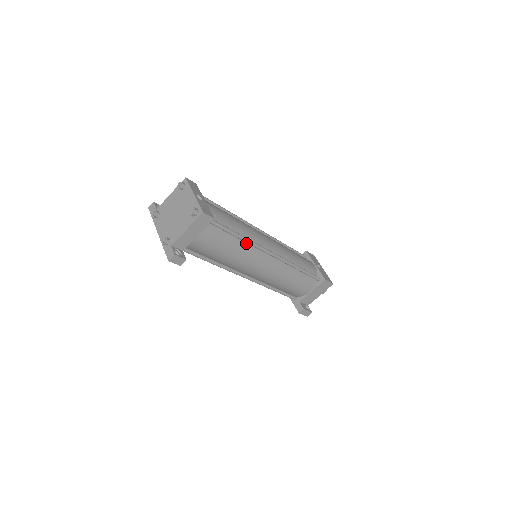
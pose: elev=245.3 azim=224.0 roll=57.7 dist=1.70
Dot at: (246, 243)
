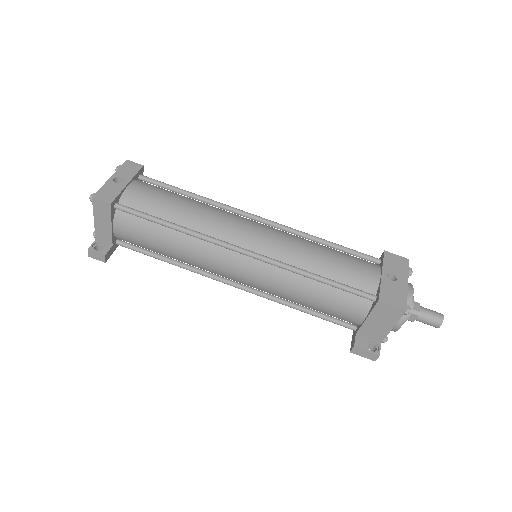
Dot at: (193, 236)
